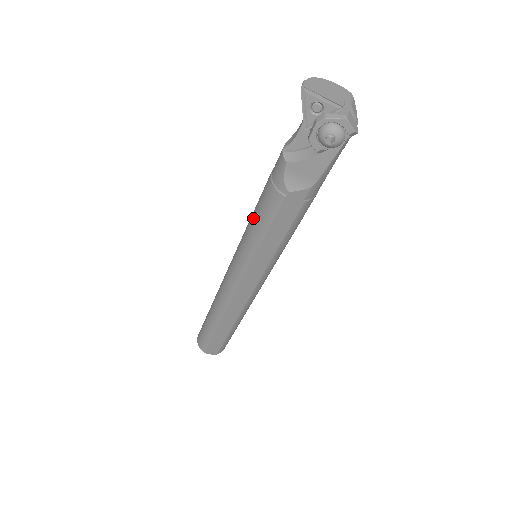
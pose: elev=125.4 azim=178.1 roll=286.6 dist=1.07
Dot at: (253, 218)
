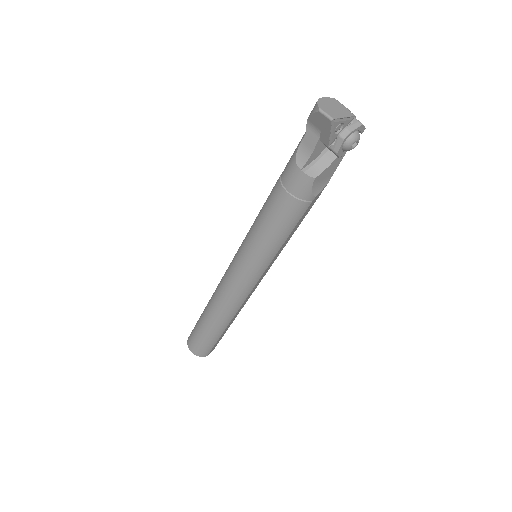
Dot at: (270, 232)
